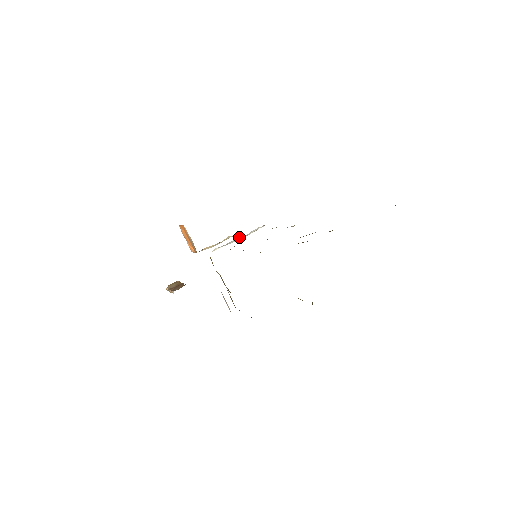
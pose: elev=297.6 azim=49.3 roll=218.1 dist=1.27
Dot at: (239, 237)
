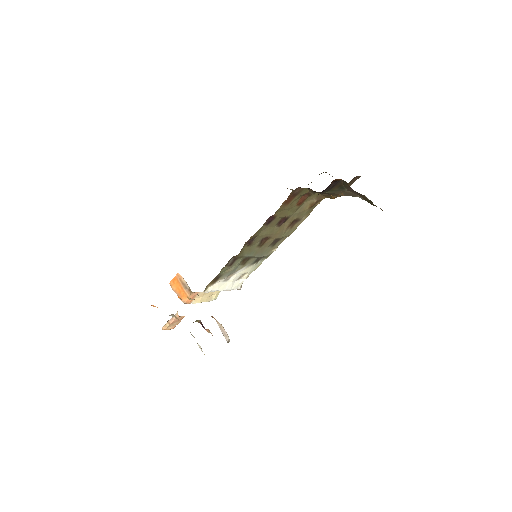
Dot at: (226, 283)
